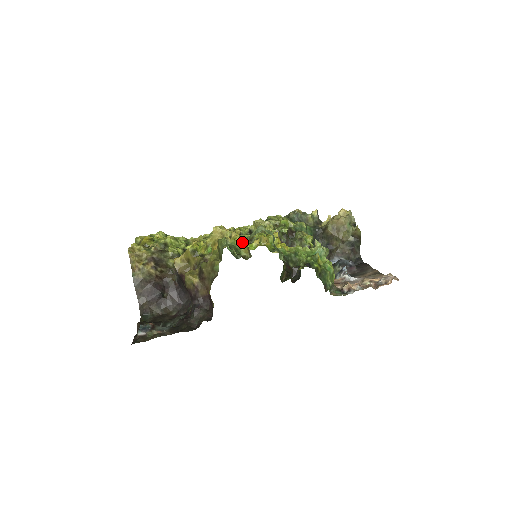
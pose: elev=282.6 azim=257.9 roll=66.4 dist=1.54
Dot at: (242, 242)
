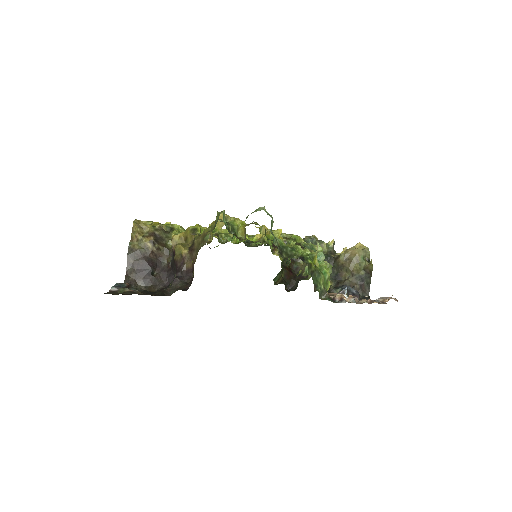
Dot at: (241, 224)
